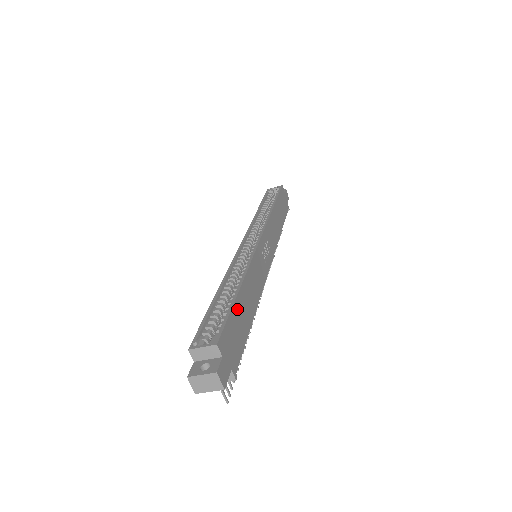
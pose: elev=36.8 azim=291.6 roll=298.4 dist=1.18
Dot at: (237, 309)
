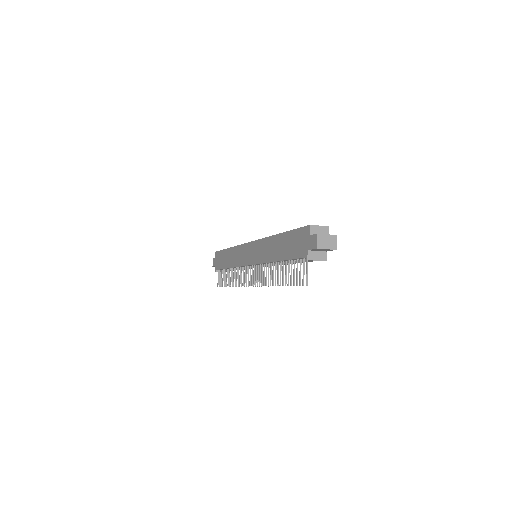
Dot at: occluded
